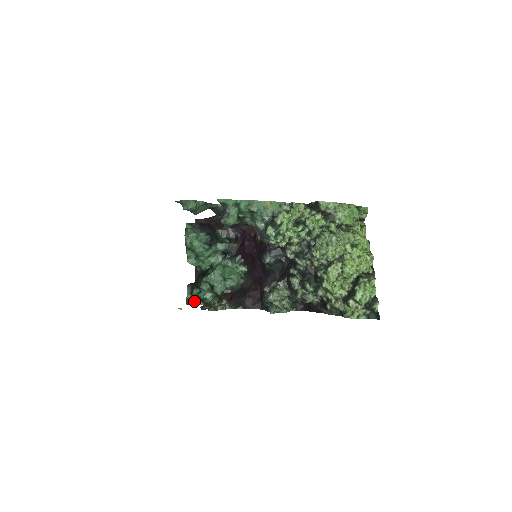
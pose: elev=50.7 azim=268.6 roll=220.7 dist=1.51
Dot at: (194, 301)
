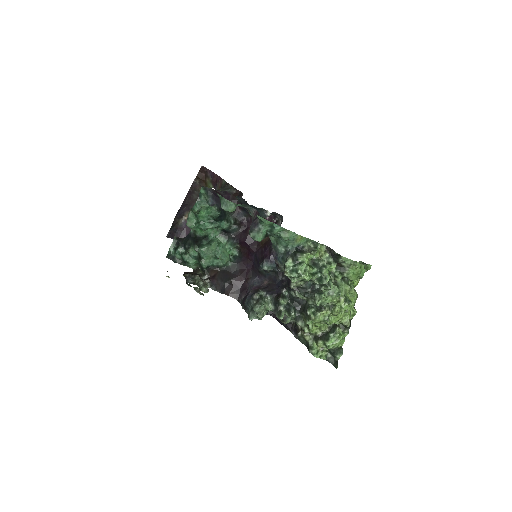
Dot at: (175, 258)
